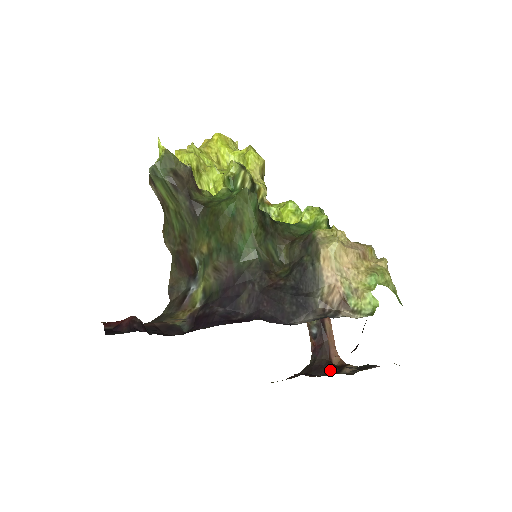
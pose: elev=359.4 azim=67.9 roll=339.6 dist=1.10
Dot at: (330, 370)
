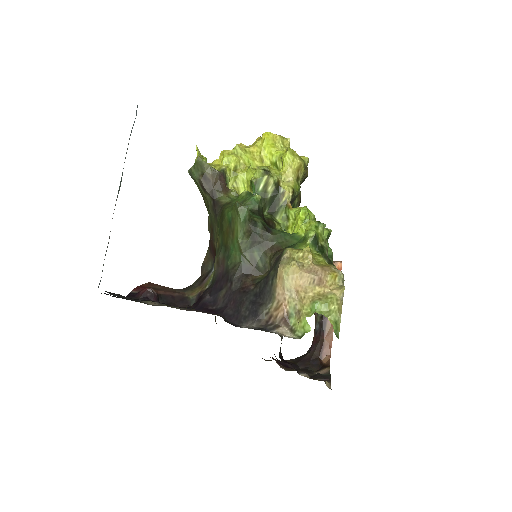
Dot at: (313, 366)
